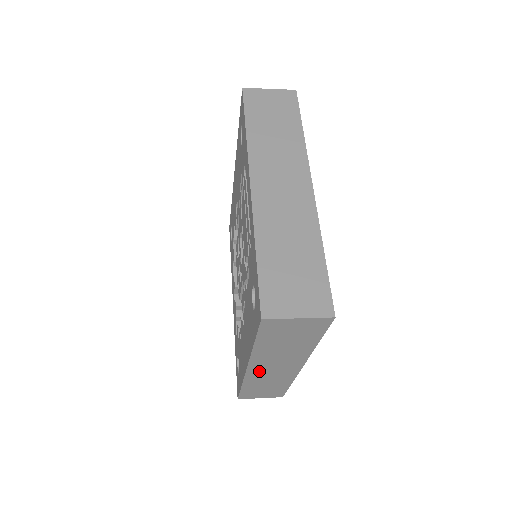
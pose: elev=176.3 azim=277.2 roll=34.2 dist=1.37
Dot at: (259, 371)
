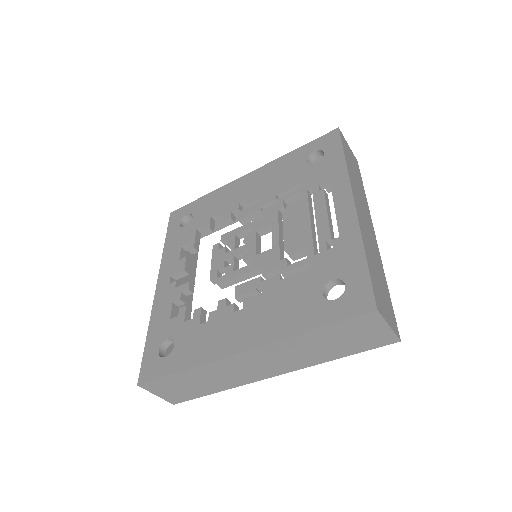
Dot at: (242, 361)
